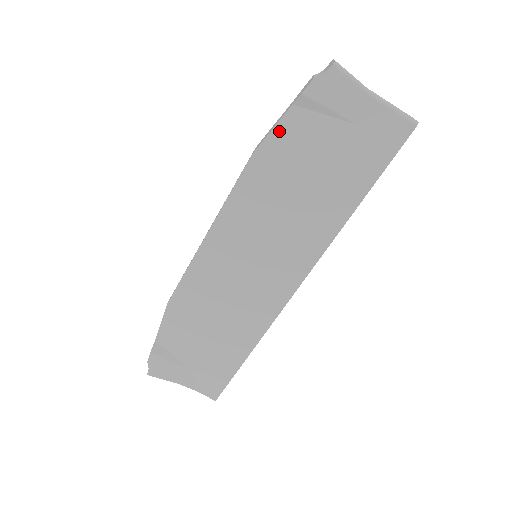
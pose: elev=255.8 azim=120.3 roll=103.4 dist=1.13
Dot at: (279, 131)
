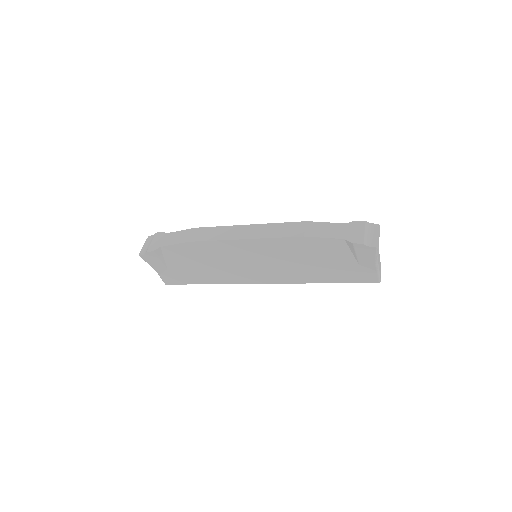
Dot at: (327, 241)
